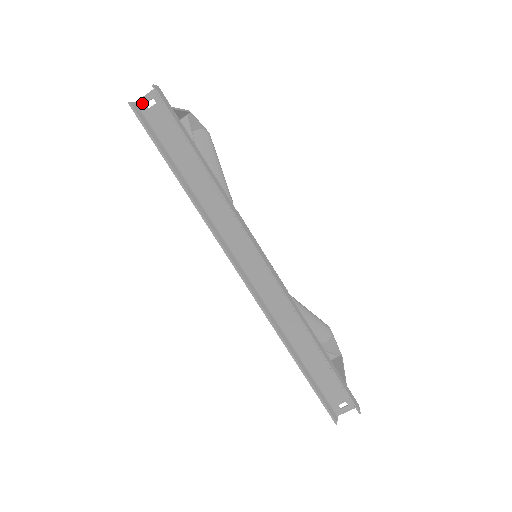
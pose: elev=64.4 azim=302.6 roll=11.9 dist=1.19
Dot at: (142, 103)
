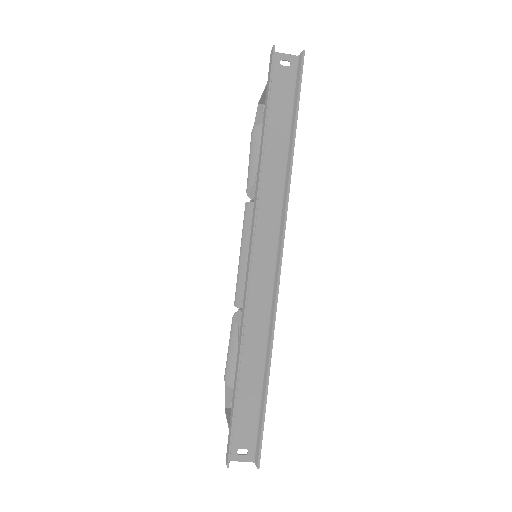
Dot at: (279, 57)
